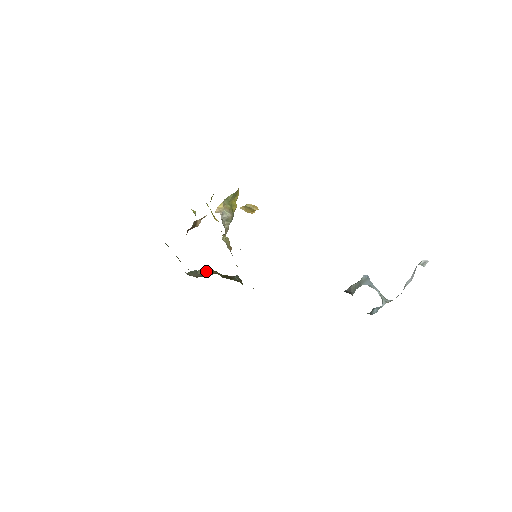
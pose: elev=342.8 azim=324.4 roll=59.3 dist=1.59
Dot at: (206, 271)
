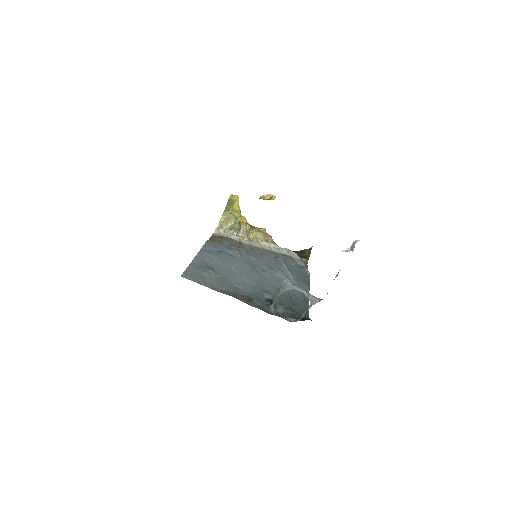
Dot at: occluded
